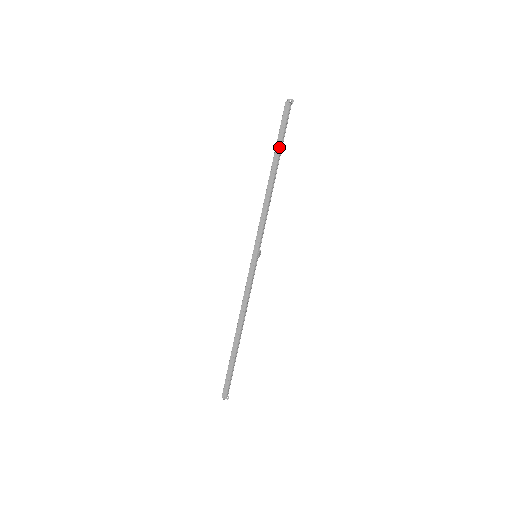
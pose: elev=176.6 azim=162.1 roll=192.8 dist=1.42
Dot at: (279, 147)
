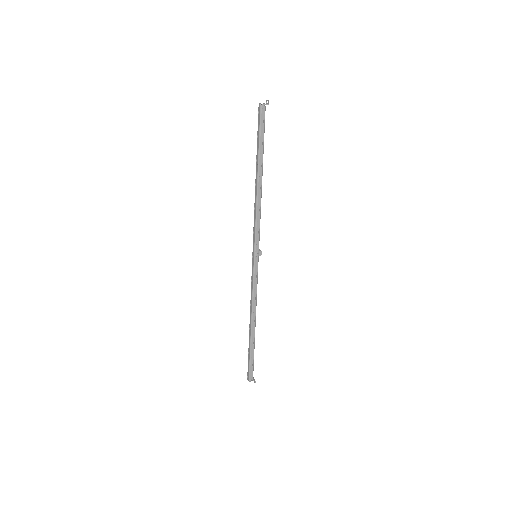
Dot at: (258, 151)
